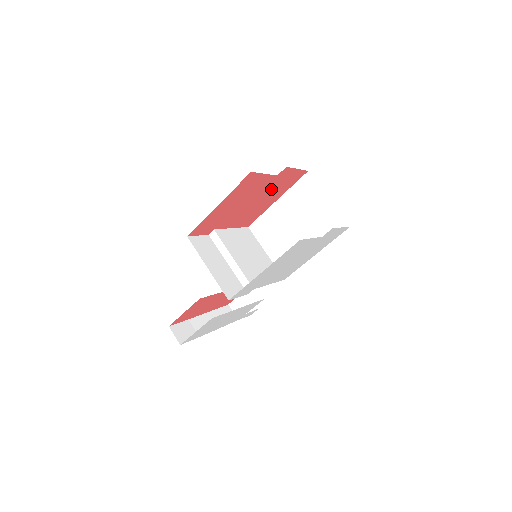
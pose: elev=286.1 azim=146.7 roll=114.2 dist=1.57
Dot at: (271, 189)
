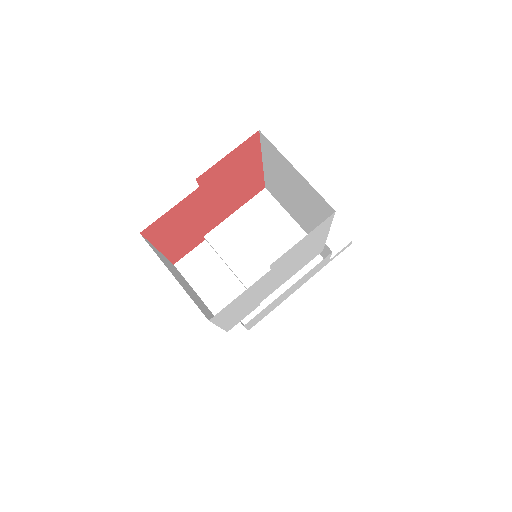
Dot at: (222, 183)
